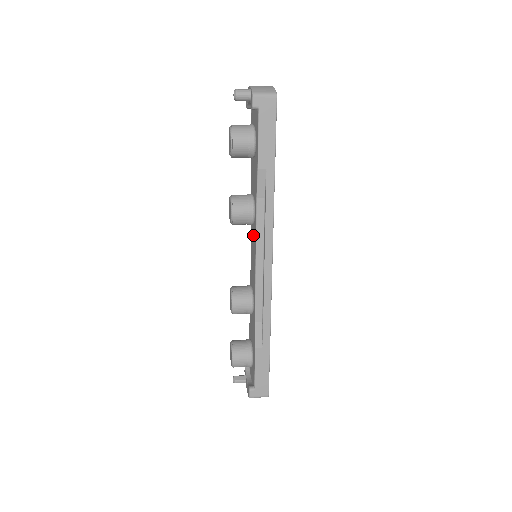
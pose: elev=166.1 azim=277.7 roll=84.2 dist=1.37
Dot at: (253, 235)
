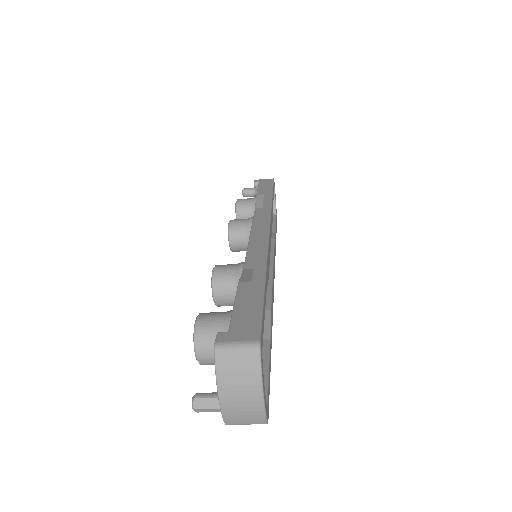
Dot at: occluded
